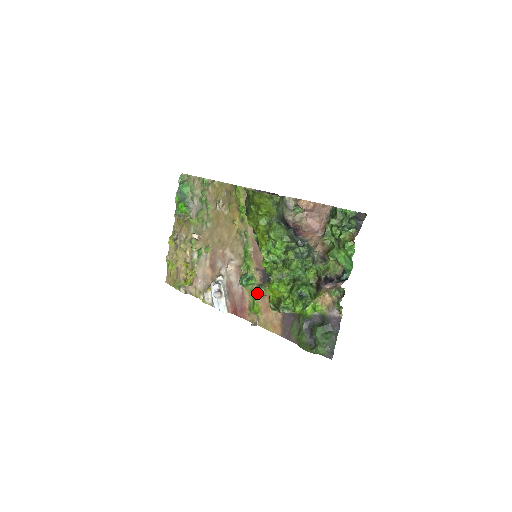
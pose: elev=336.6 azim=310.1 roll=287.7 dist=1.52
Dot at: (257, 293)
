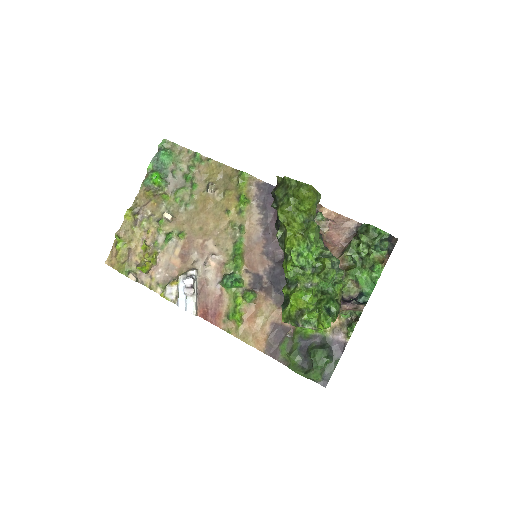
Dot at: (242, 298)
